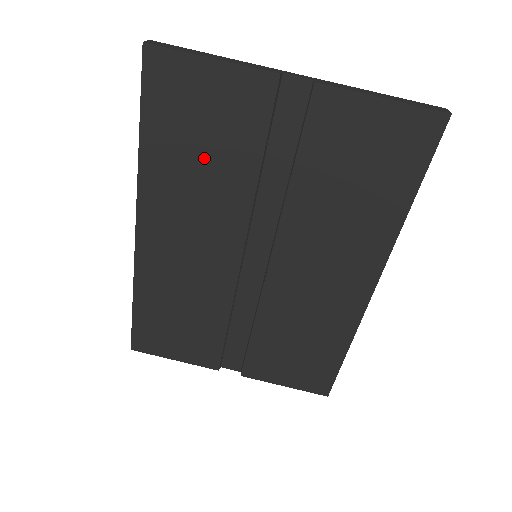
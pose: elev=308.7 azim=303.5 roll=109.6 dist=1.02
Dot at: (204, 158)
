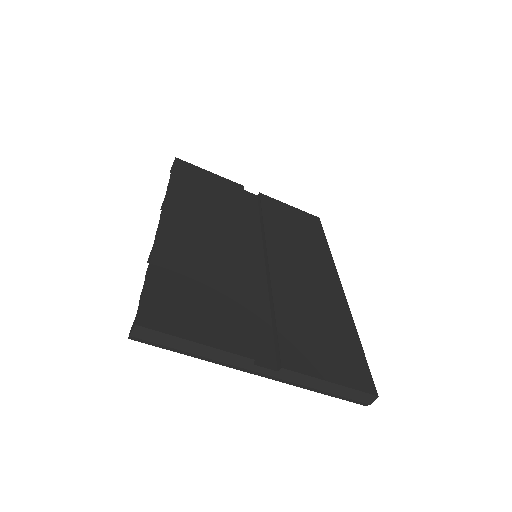
Dot at: (211, 199)
